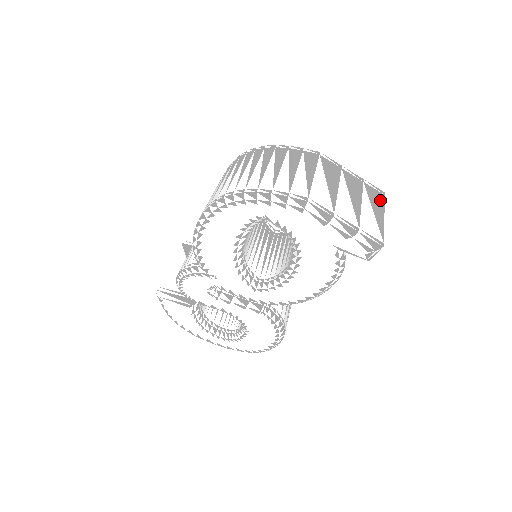
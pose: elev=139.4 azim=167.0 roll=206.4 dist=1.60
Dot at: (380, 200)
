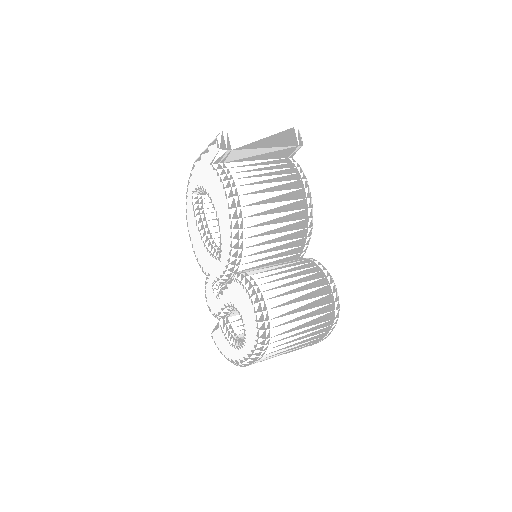
Dot at: occluded
